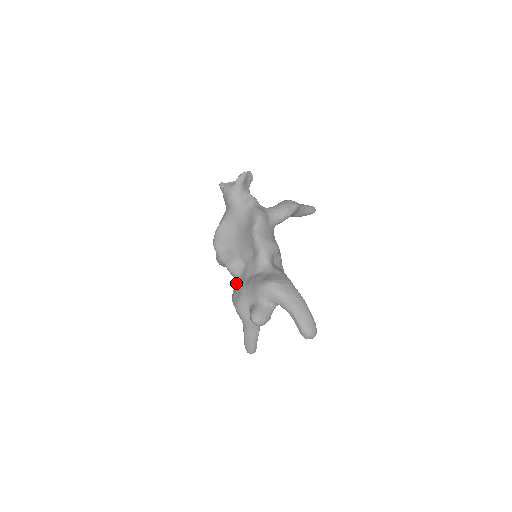
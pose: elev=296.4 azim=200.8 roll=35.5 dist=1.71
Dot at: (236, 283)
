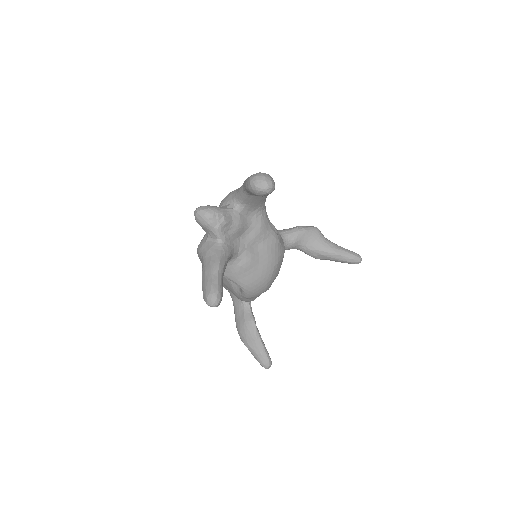
Dot at: occluded
